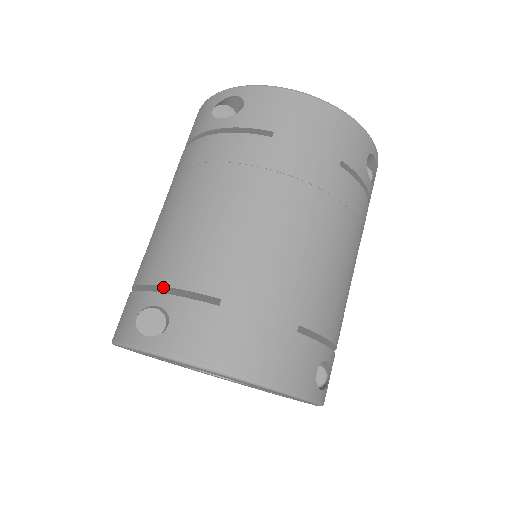
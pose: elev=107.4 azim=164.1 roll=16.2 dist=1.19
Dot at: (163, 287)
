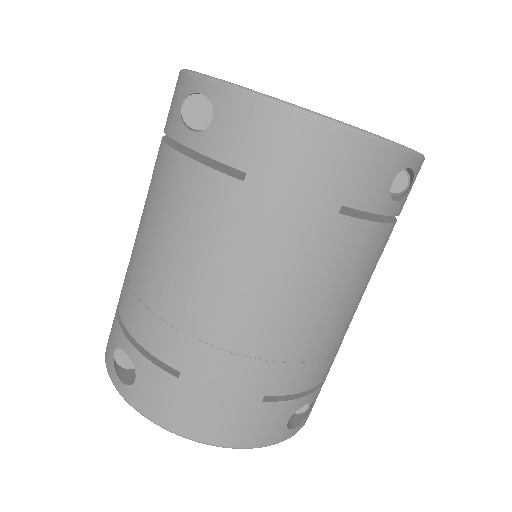
Dot at: (133, 333)
